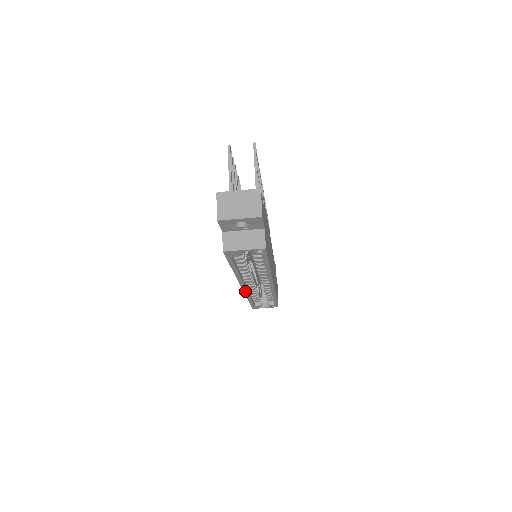
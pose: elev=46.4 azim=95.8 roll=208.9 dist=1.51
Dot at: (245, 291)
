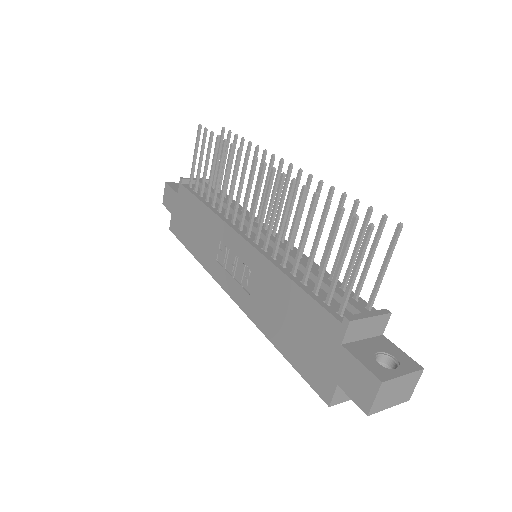
Dot at: (219, 282)
